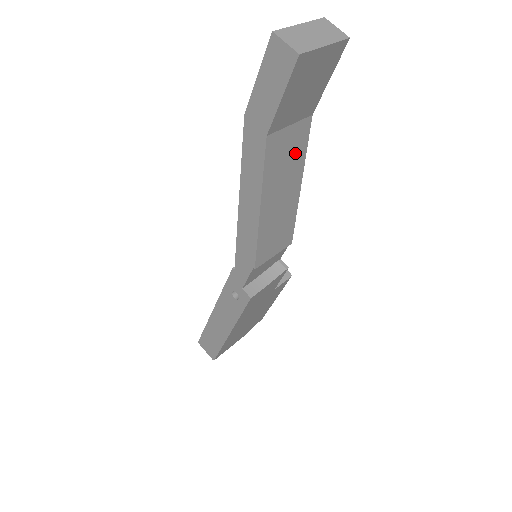
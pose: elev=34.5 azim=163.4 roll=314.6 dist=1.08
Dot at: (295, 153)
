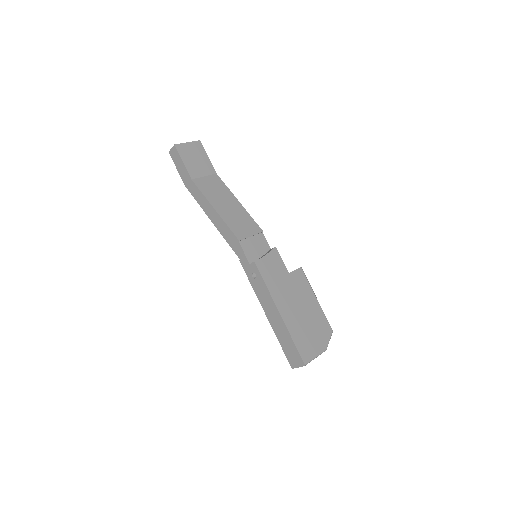
Dot at: (219, 187)
